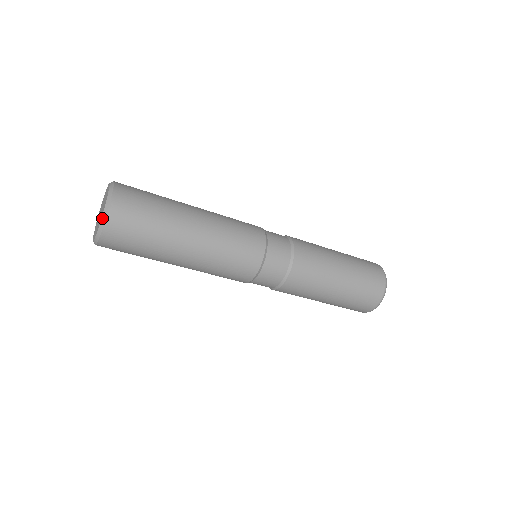
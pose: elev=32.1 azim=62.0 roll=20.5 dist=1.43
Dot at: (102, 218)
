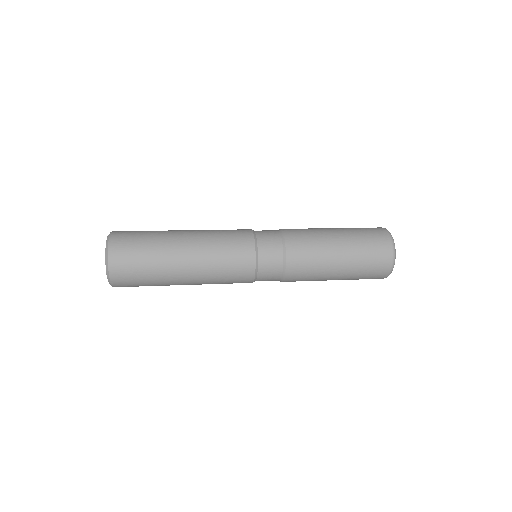
Dot at: (108, 280)
